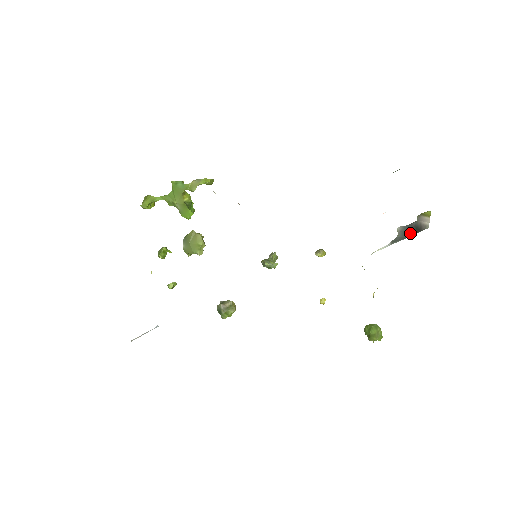
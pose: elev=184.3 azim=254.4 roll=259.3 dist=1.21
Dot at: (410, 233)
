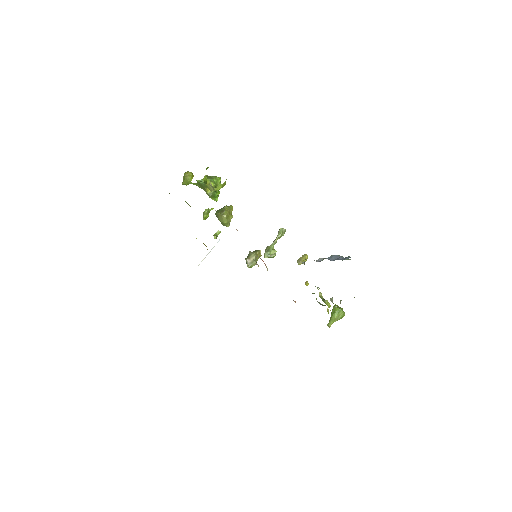
Dot at: occluded
